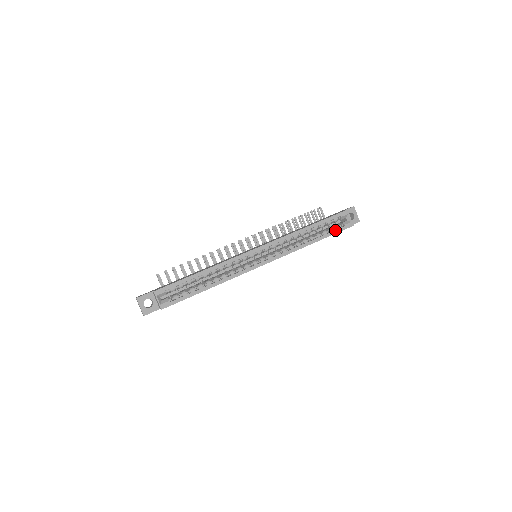
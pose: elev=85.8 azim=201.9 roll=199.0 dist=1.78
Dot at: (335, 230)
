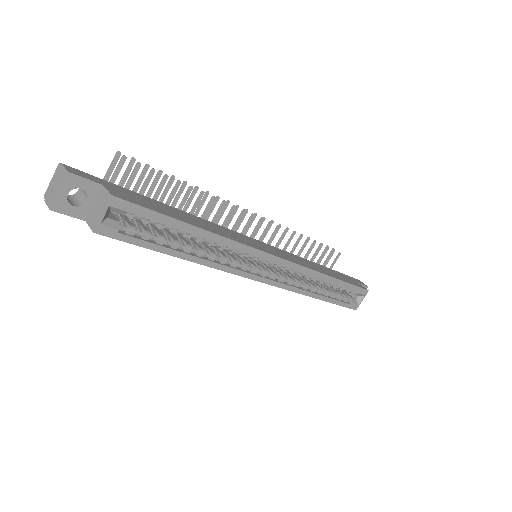
Dot at: (343, 302)
